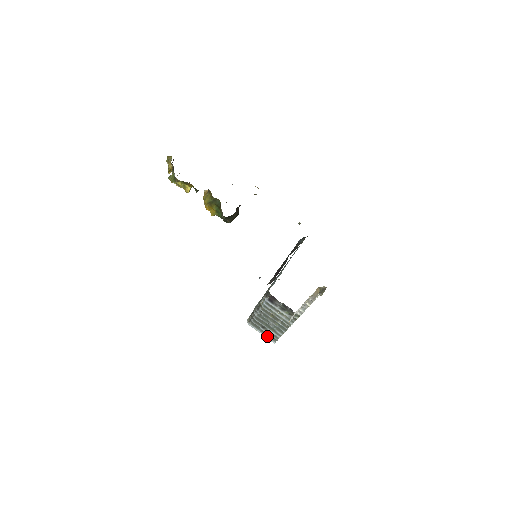
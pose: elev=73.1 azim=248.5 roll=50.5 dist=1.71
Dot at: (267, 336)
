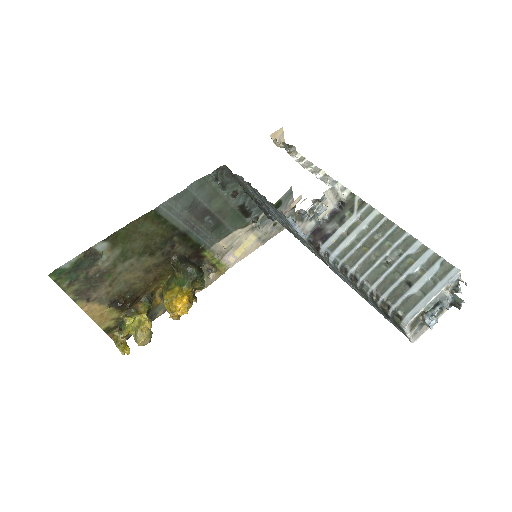
Dot at: (438, 284)
